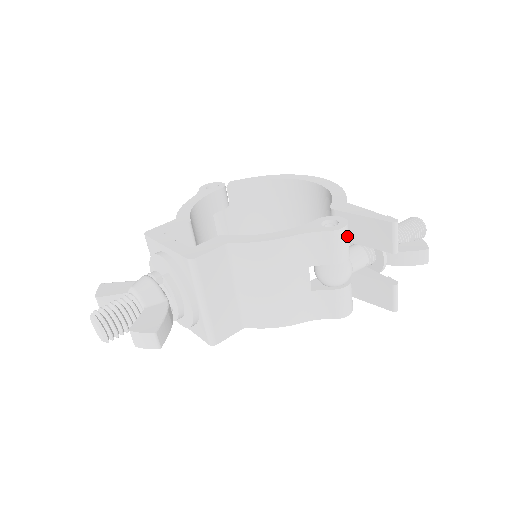
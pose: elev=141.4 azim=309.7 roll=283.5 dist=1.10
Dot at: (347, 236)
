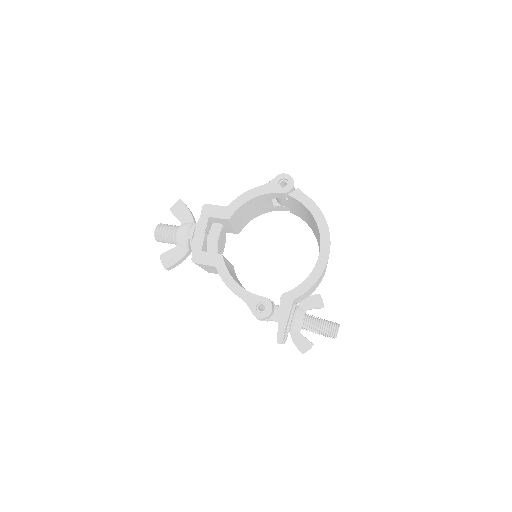
Dot at: occluded
